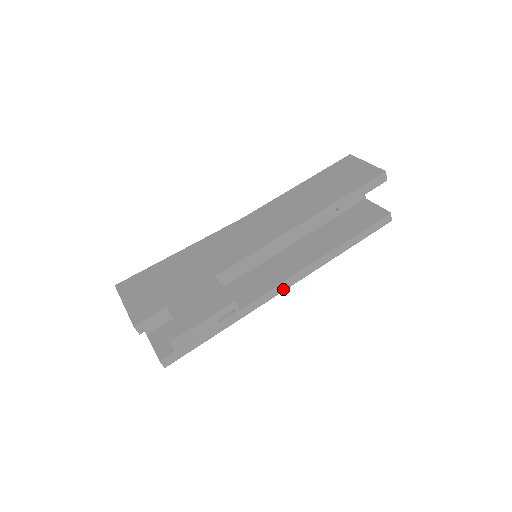
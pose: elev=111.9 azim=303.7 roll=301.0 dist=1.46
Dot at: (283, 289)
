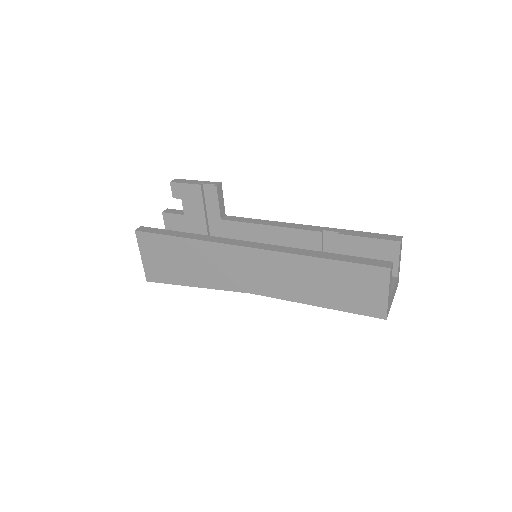
Dot at: (245, 246)
